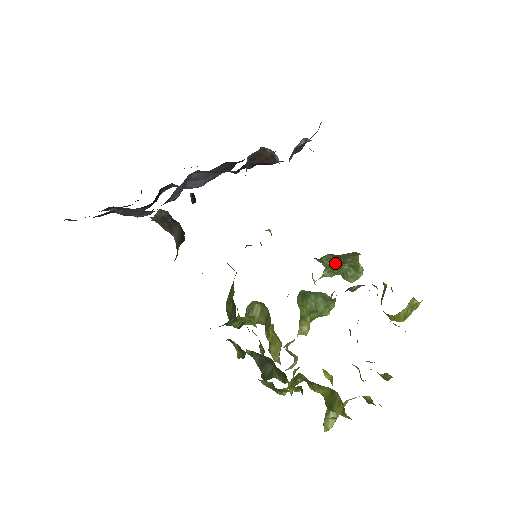
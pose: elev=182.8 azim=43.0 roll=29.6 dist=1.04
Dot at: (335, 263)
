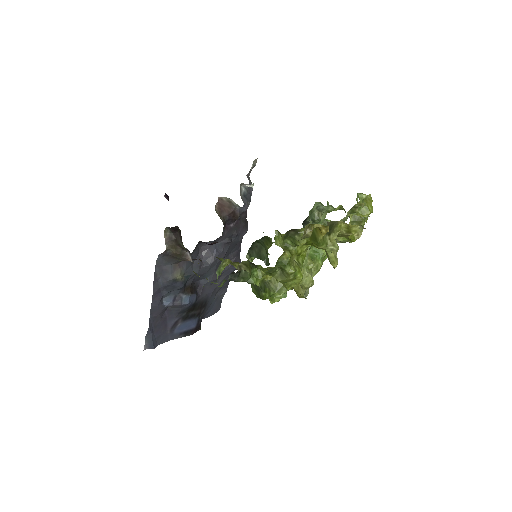
Dot at: occluded
